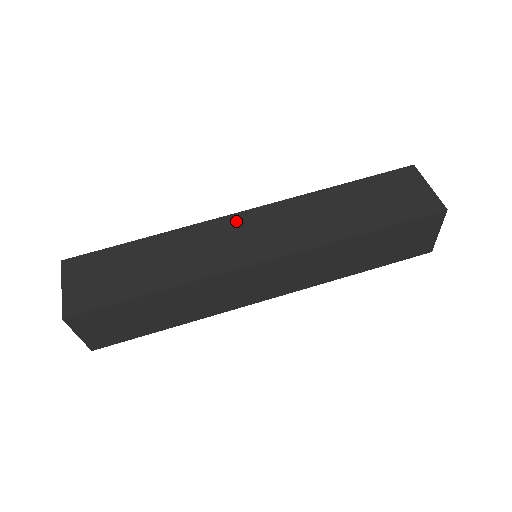
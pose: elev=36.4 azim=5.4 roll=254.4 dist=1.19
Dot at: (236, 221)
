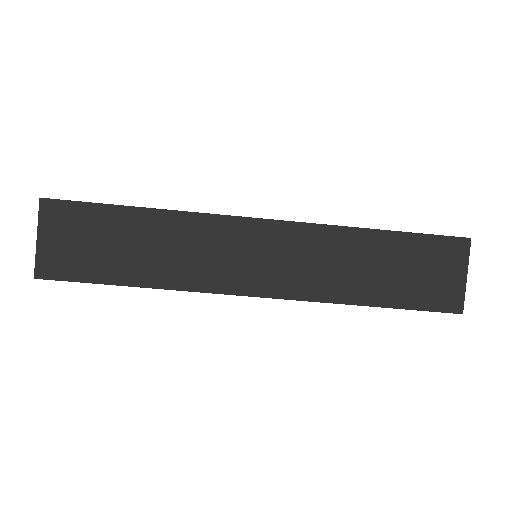
Dot at: occluded
